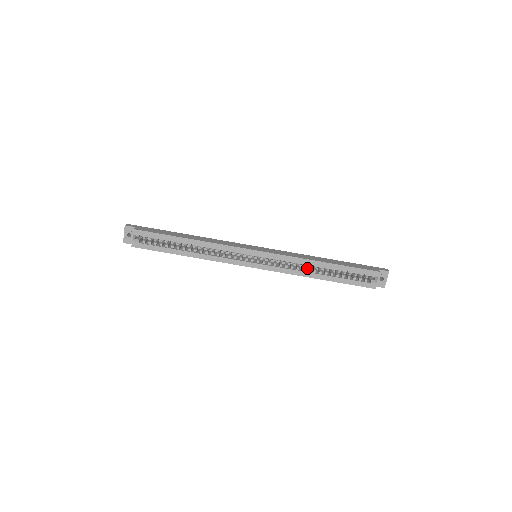
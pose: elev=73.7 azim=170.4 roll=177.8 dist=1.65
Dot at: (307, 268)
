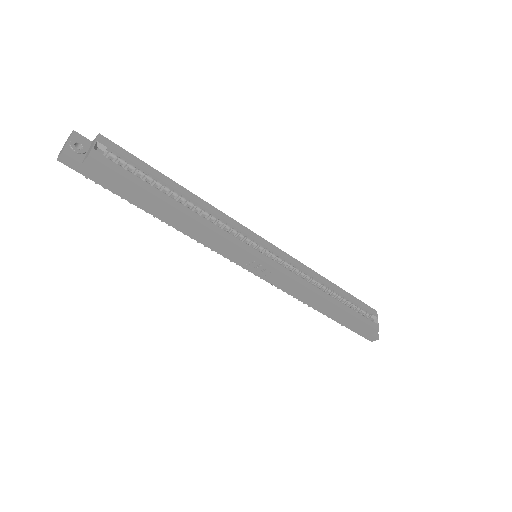
Dot at: occluded
